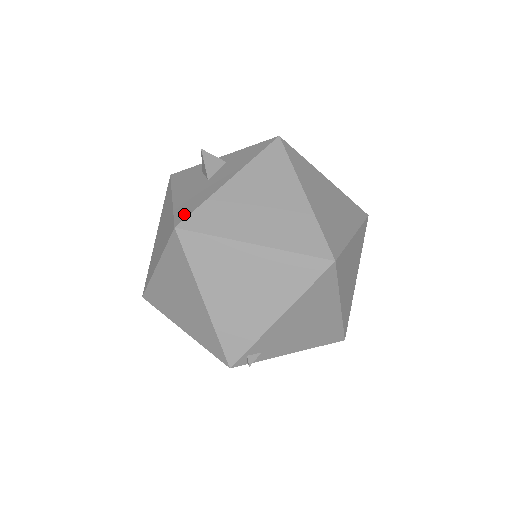
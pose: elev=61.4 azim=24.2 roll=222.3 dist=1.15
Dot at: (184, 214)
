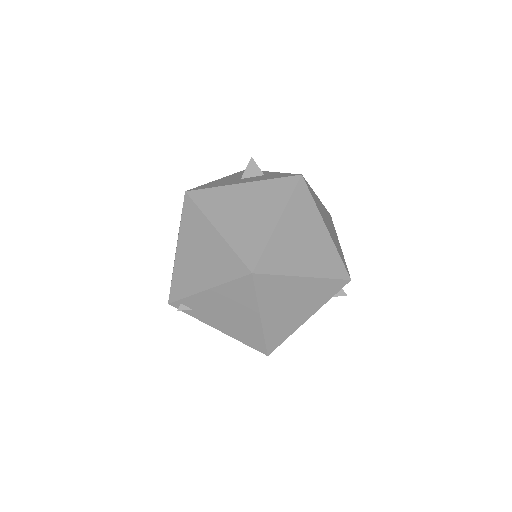
Dot at: (200, 188)
